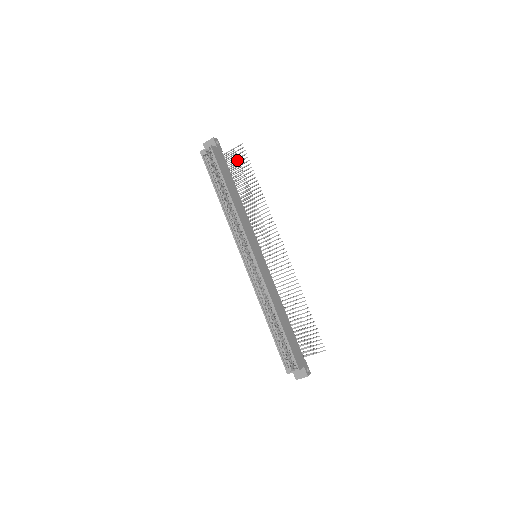
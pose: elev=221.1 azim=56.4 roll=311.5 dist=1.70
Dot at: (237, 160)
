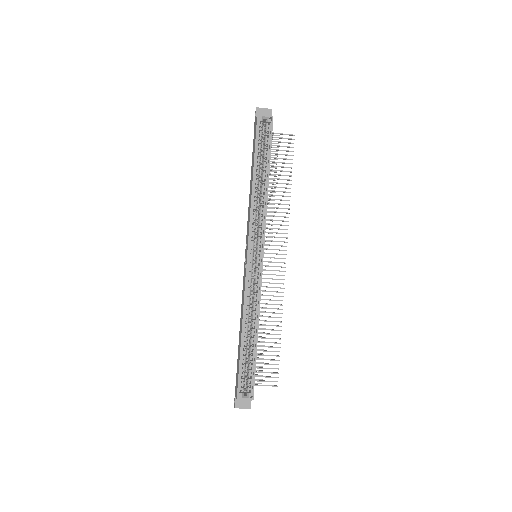
Dot at: (277, 147)
